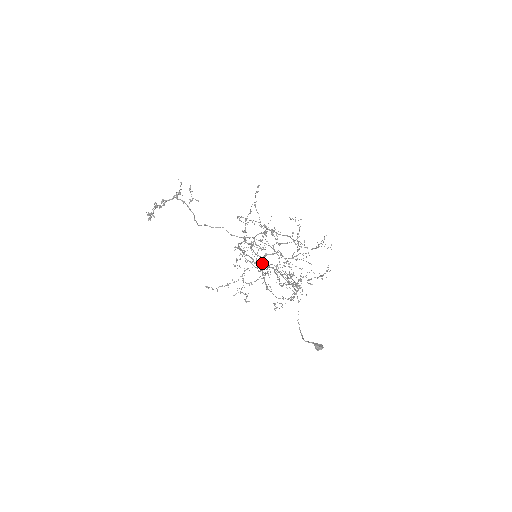
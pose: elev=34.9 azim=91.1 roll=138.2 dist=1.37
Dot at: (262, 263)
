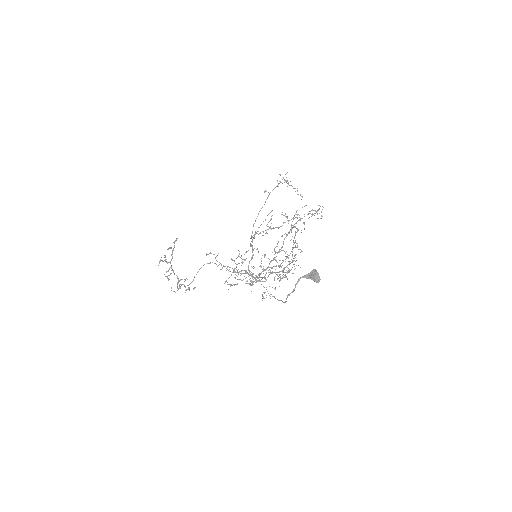
Dot at: (254, 277)
